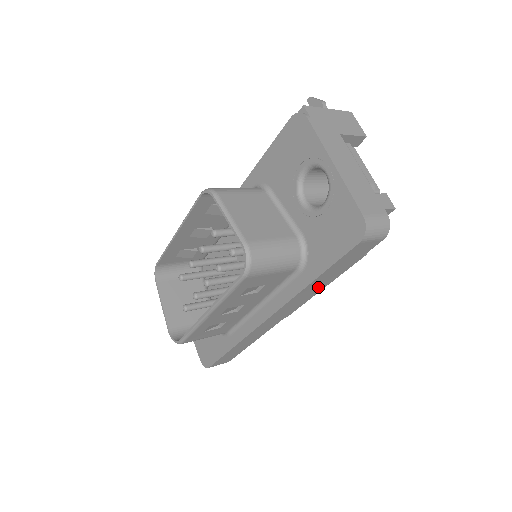
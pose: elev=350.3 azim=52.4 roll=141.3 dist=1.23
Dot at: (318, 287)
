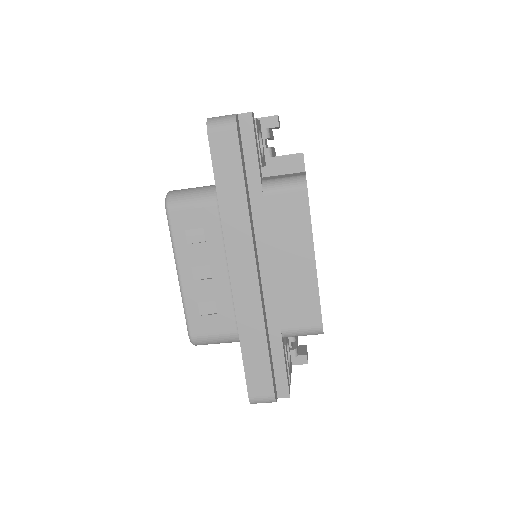
Dot at: (240, 212)
